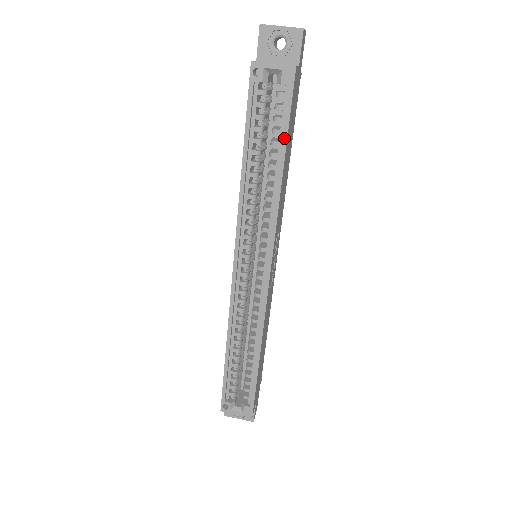
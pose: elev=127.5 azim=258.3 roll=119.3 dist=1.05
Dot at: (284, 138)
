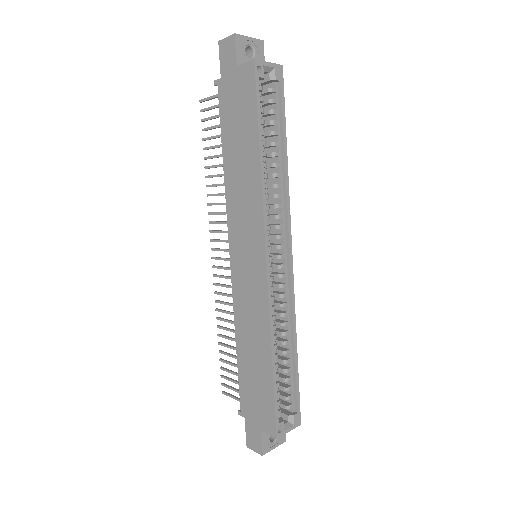
Dot at: (284, 126)
